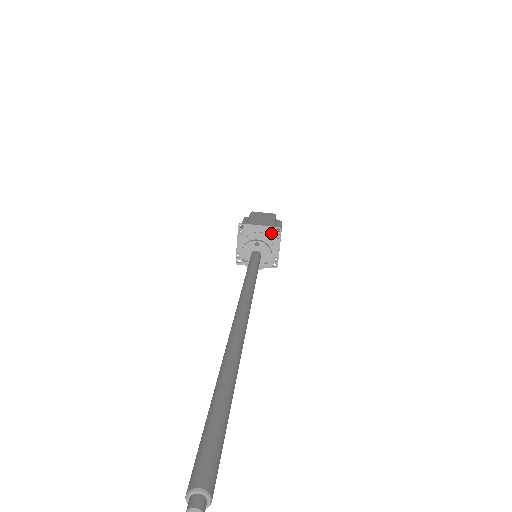
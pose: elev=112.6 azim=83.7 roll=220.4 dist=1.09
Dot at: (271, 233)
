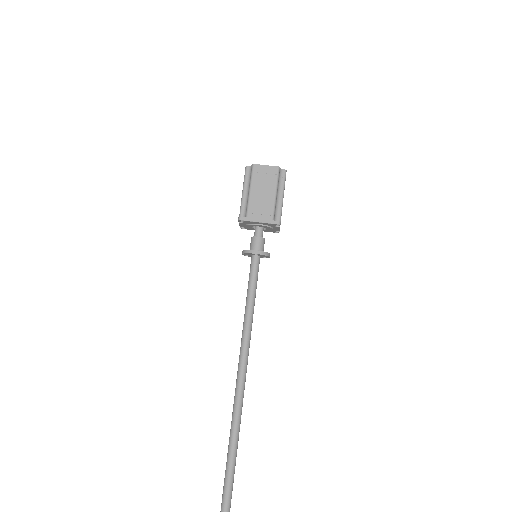
Dot at: (270, 225)
